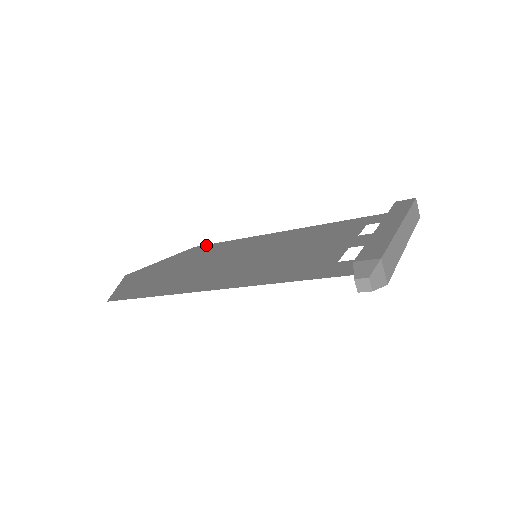
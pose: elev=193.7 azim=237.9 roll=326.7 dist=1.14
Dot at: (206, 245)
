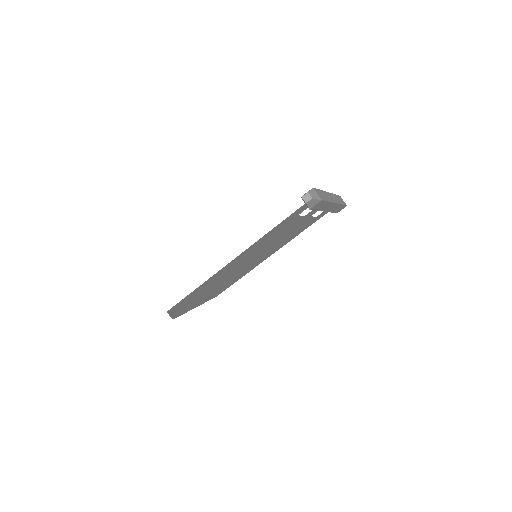
Dot at: (224, 290)
